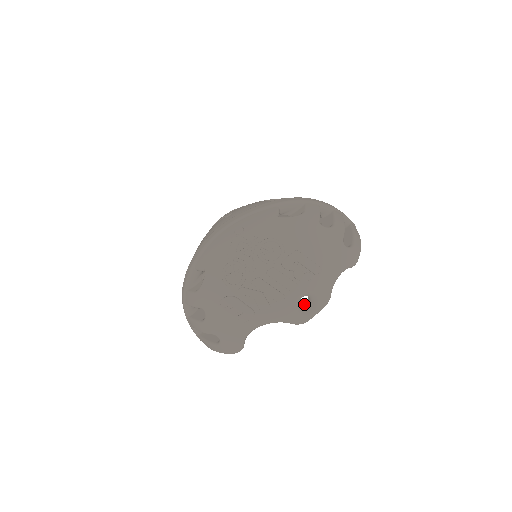
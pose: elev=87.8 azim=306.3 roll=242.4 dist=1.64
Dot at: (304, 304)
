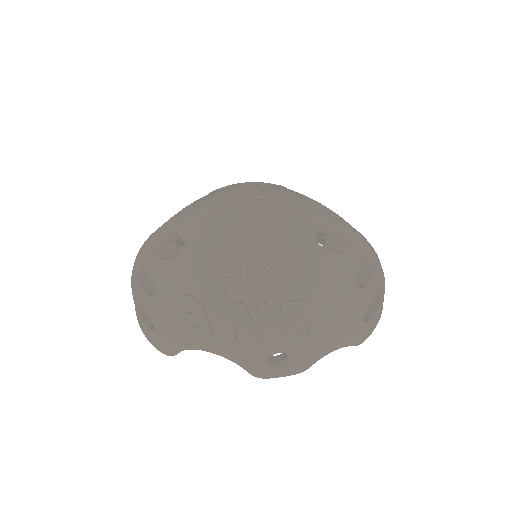
Dot at: (275, 356)
